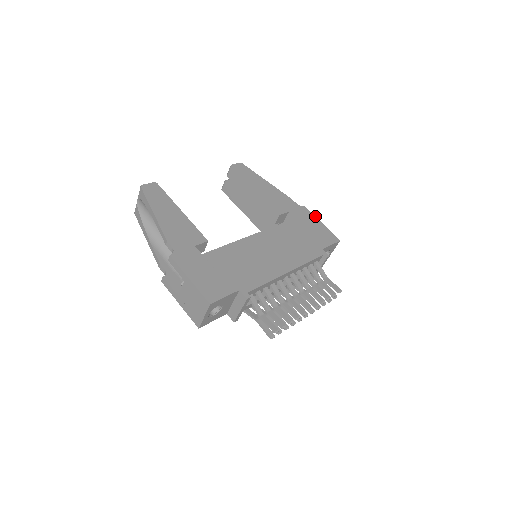
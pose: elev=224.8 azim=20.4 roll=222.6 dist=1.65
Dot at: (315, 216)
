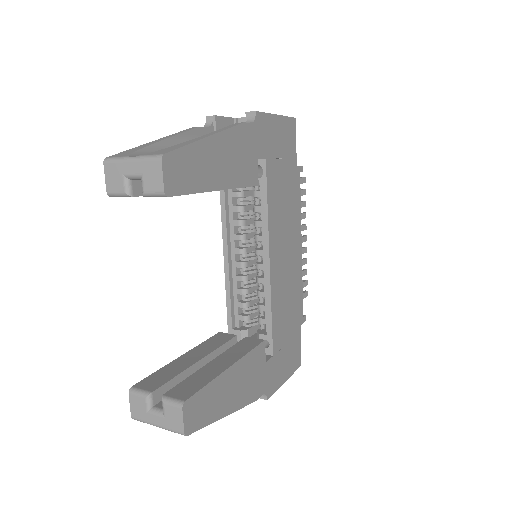
Dot at: (269, 114)
